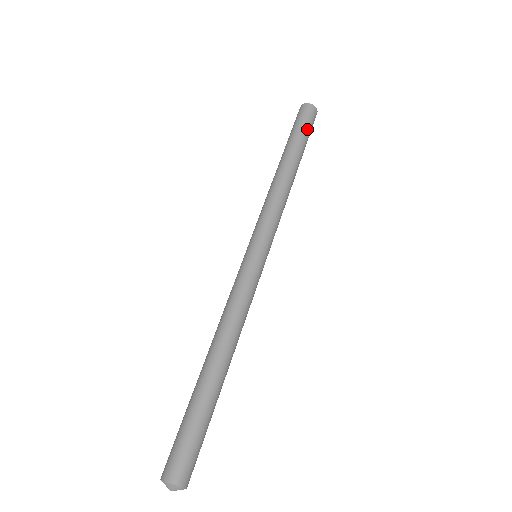
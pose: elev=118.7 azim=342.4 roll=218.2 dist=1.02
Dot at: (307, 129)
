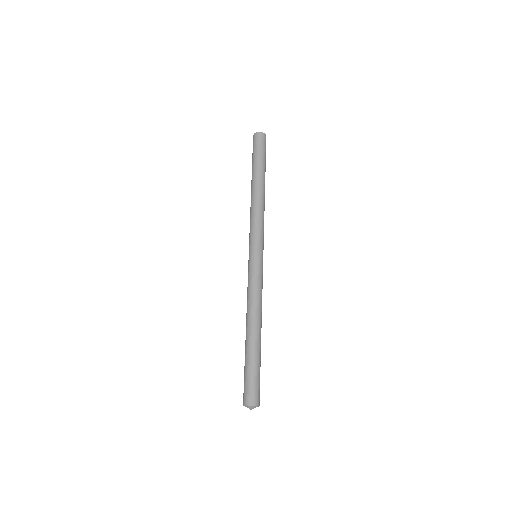
Dot at: (264, 154)
